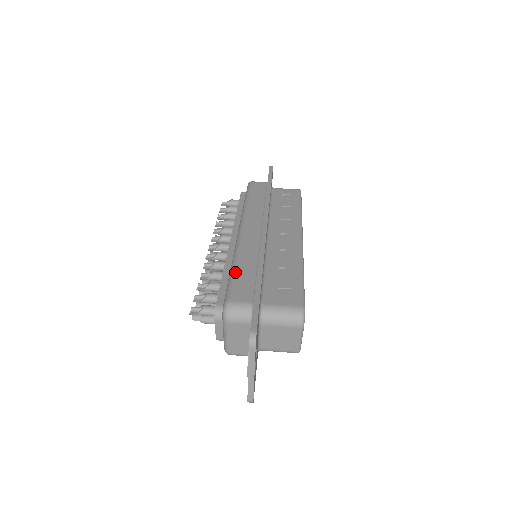
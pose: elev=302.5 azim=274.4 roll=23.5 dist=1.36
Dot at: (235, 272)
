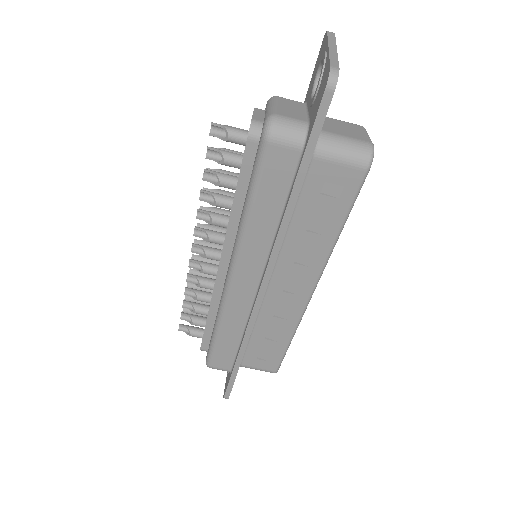
Dot at: (217, 342)
